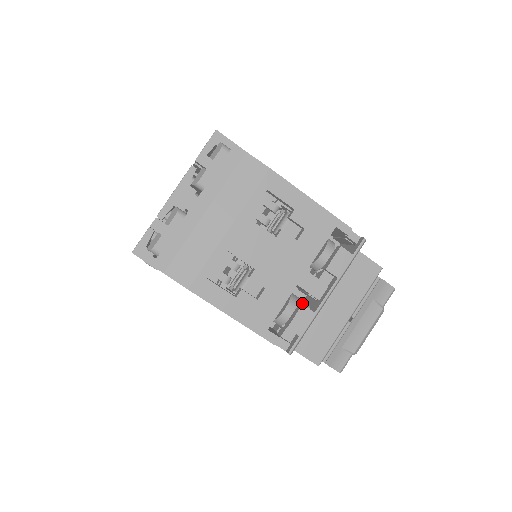
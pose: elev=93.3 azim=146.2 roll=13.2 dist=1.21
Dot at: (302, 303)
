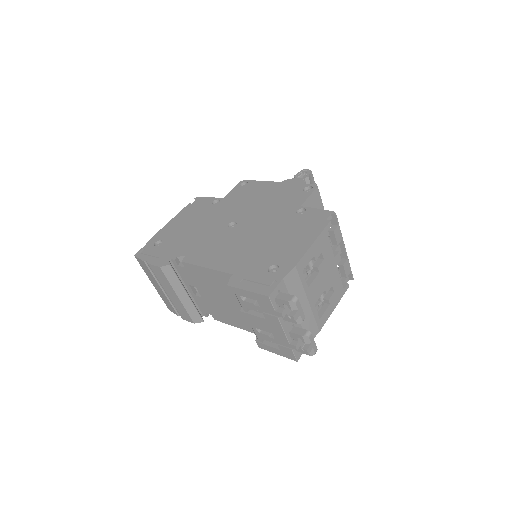
Dot at: occluded
